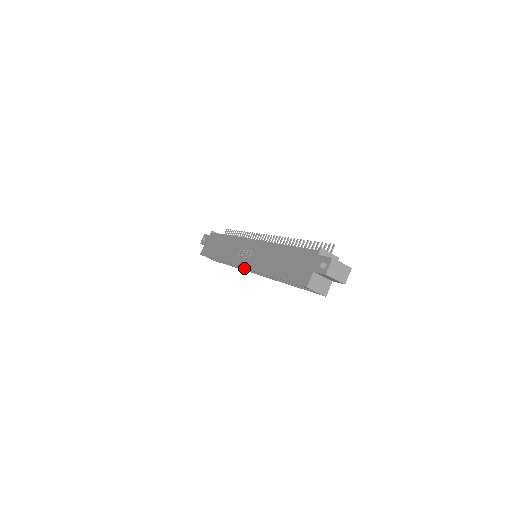
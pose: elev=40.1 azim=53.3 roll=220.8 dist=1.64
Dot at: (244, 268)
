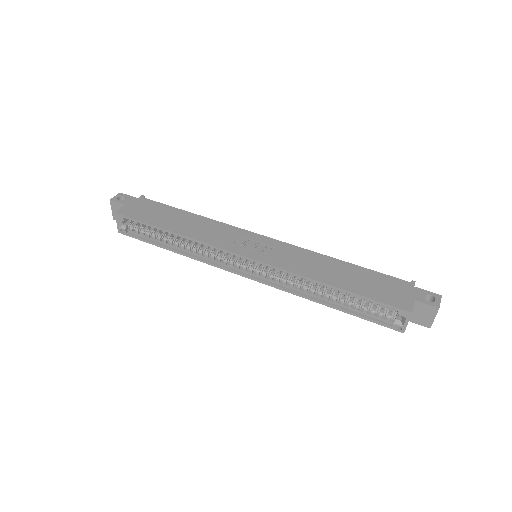
Dot at: (254, 260)
